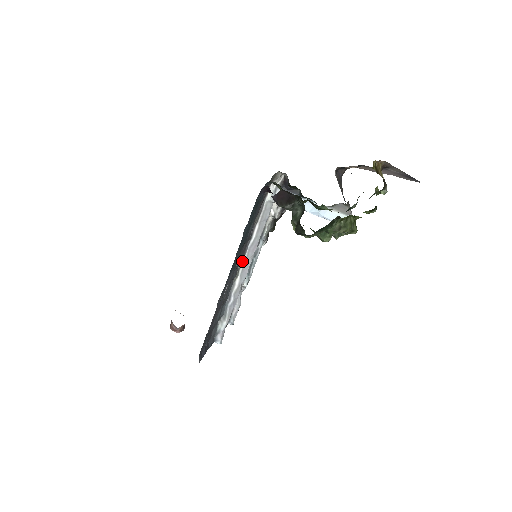
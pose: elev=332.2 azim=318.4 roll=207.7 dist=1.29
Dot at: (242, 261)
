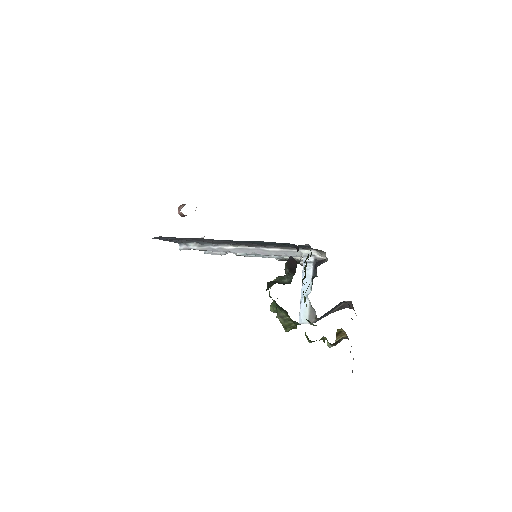
Dot at: (247, 246)
